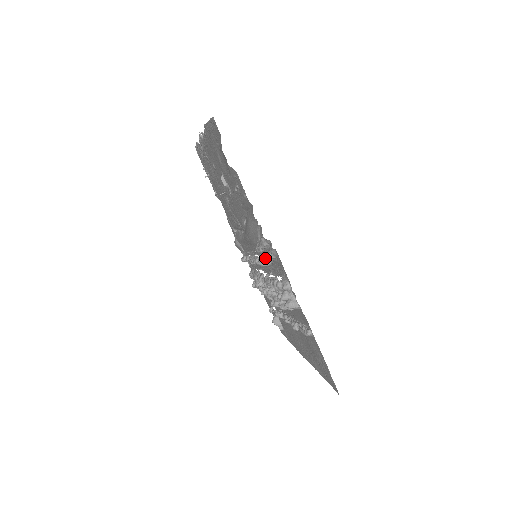
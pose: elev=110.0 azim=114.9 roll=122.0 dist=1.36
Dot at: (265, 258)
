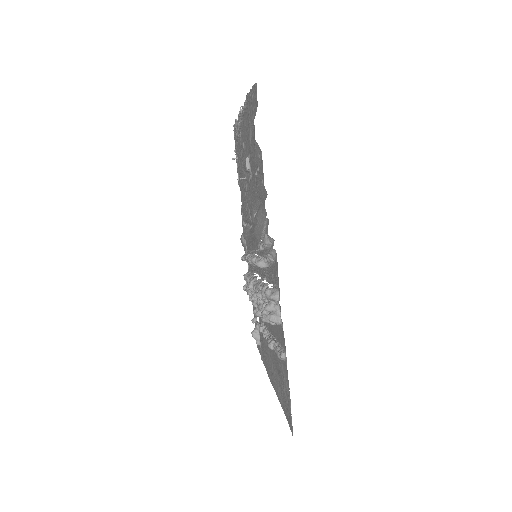
Dot at: (263, 259)
